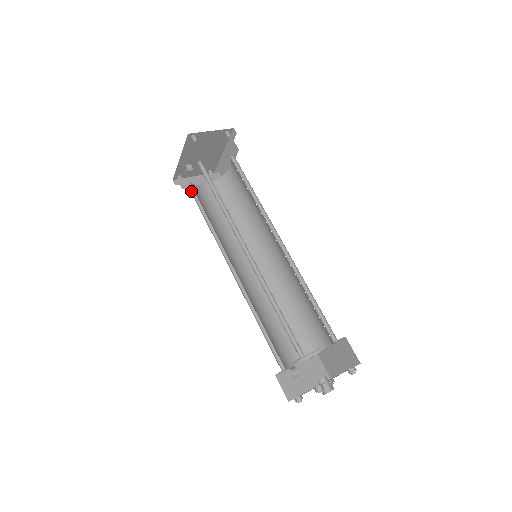
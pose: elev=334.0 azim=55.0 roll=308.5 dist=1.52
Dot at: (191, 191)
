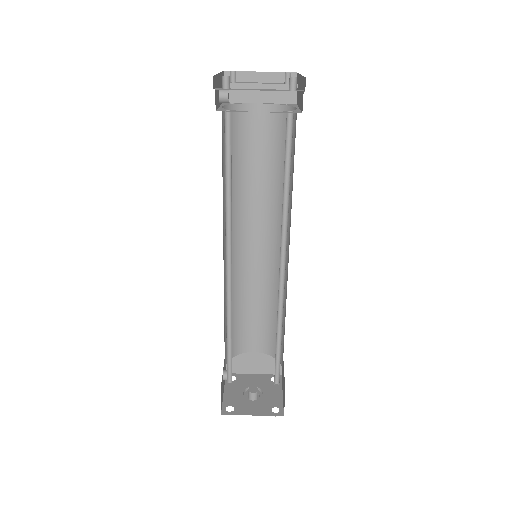
Dot at: occluded
